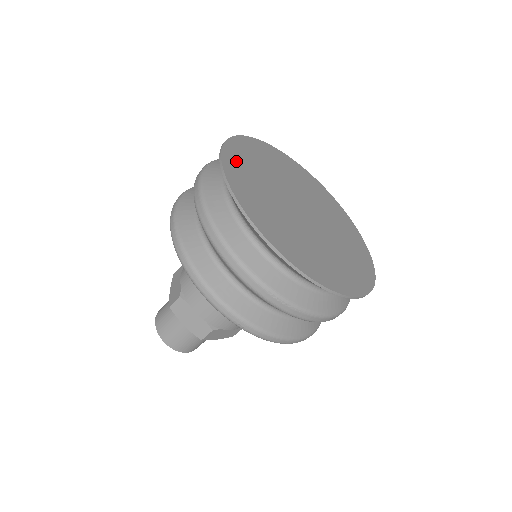
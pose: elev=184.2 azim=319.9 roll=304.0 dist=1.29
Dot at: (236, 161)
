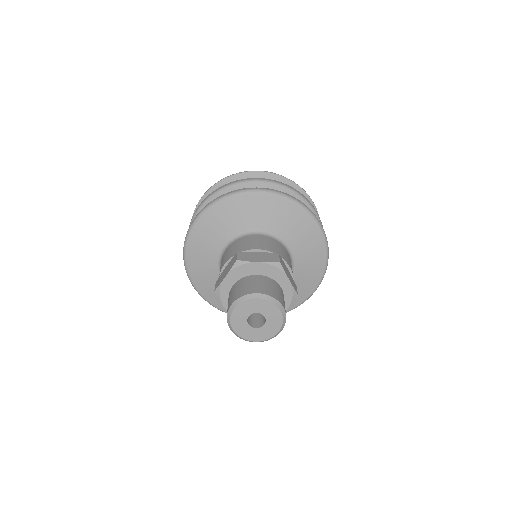
Dot at: occluded
